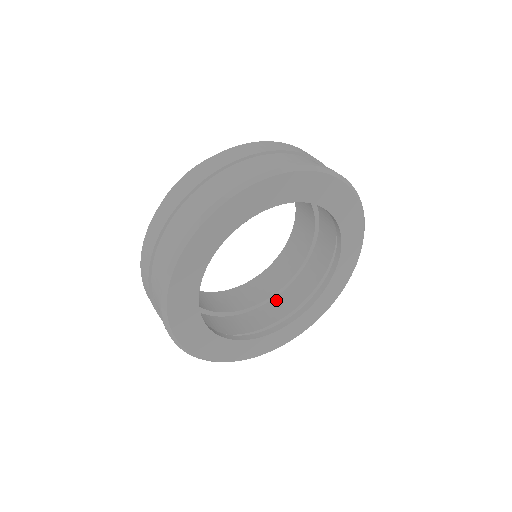
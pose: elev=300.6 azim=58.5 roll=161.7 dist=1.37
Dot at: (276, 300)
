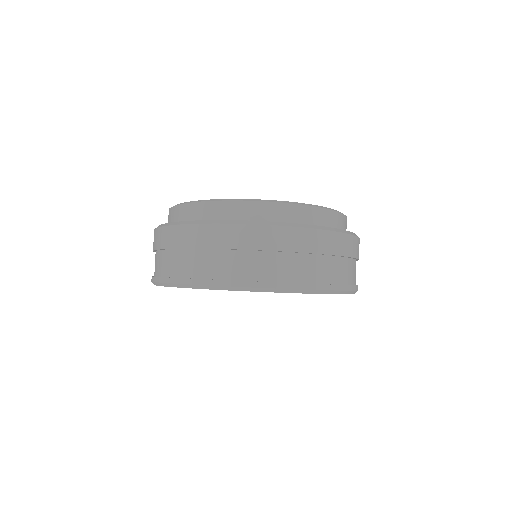
Dot at: occluded
